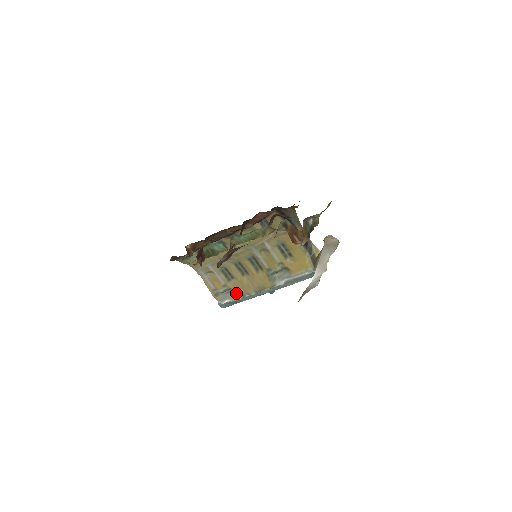
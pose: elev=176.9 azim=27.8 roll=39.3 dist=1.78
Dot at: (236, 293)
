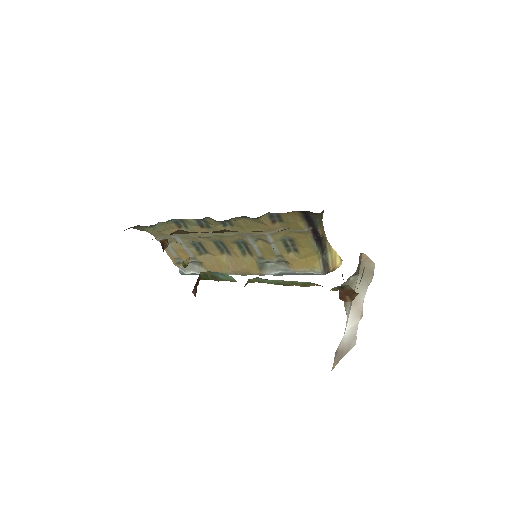
Dot at: (208, 268)
